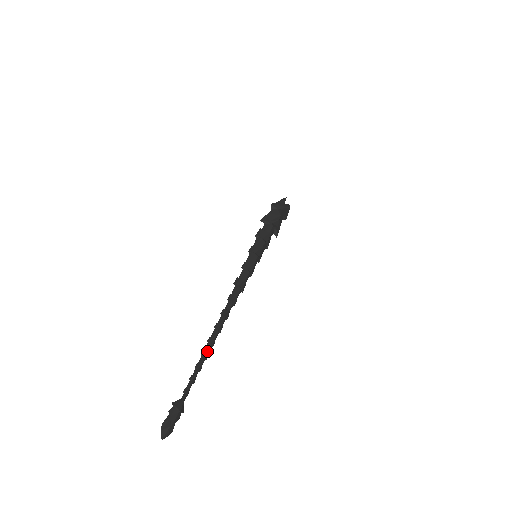
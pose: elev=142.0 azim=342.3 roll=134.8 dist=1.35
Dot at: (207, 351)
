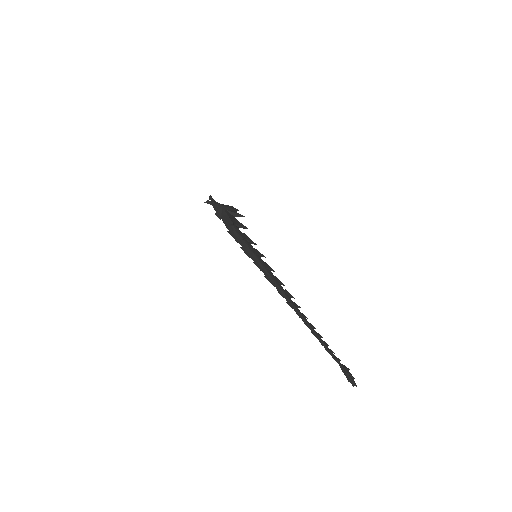
Dot at: (317, 333)
